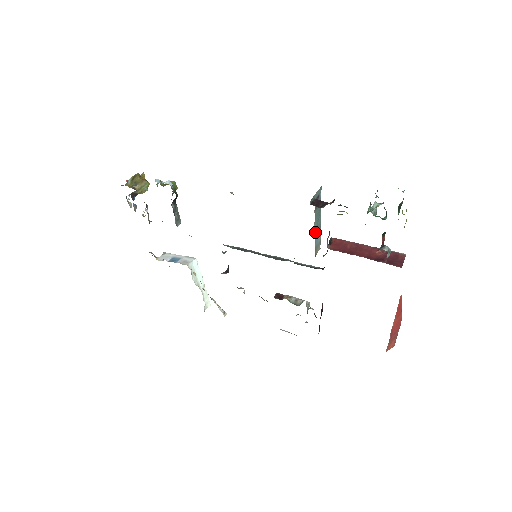
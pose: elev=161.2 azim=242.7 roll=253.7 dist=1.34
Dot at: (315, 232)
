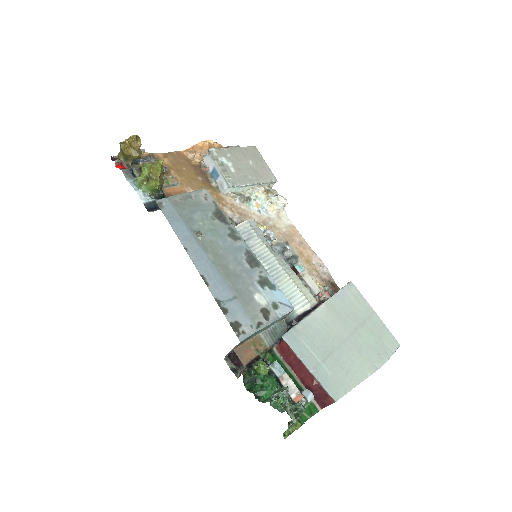
Dot at: (265, 329)
